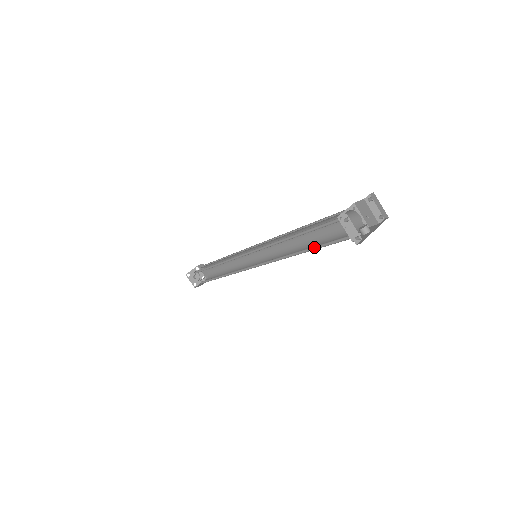
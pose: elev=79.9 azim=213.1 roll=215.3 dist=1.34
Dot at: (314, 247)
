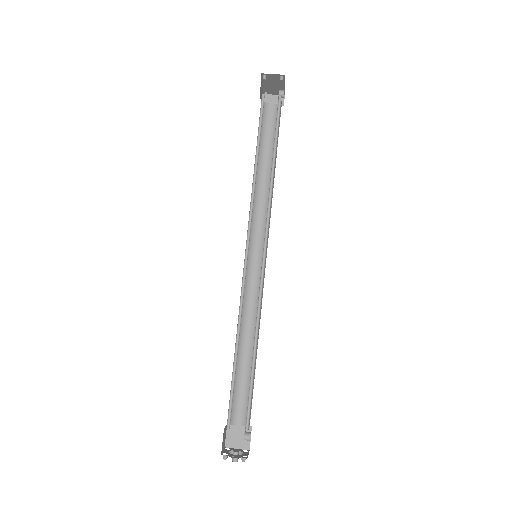
Dot at: (275, 146)
